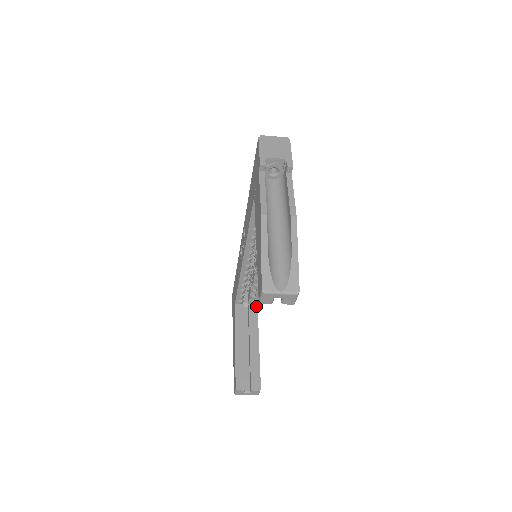
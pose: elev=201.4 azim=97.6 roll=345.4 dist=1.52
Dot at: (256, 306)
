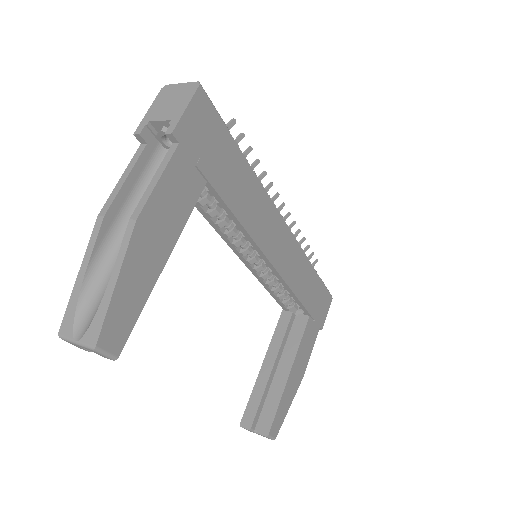
Dot at: (307, 318)
